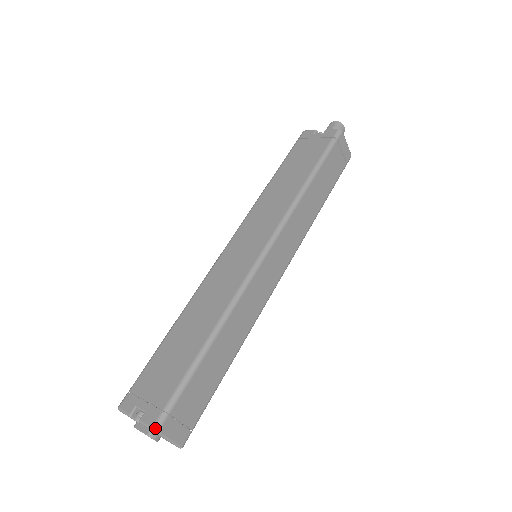
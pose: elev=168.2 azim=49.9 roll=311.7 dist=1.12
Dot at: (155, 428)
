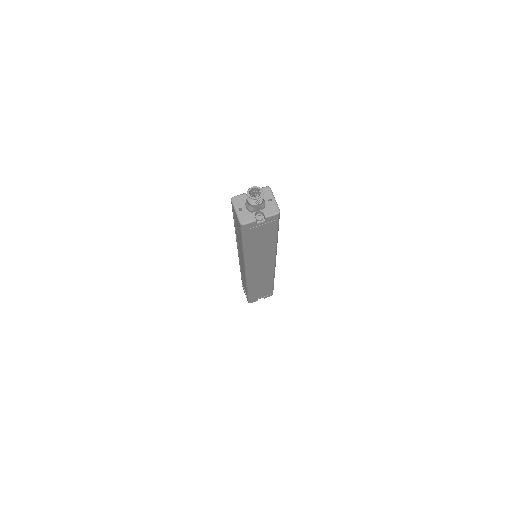
Dot at: occluded
